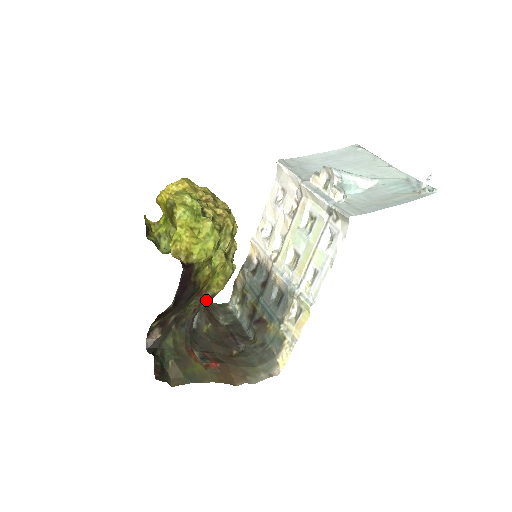
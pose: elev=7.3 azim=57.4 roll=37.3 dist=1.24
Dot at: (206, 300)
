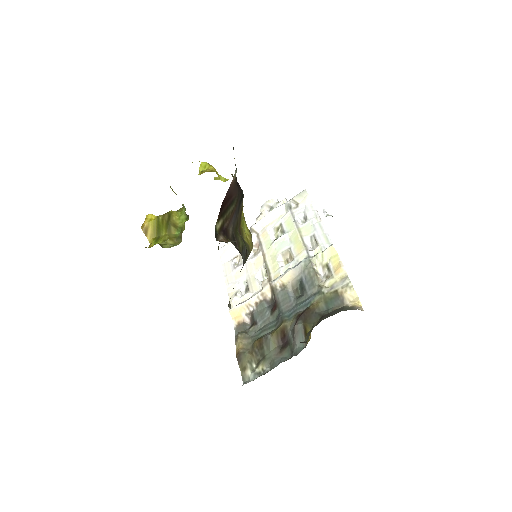
Dot at: (246, 248)
